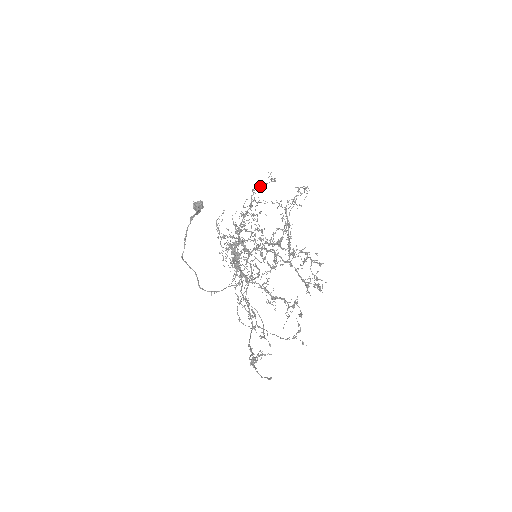
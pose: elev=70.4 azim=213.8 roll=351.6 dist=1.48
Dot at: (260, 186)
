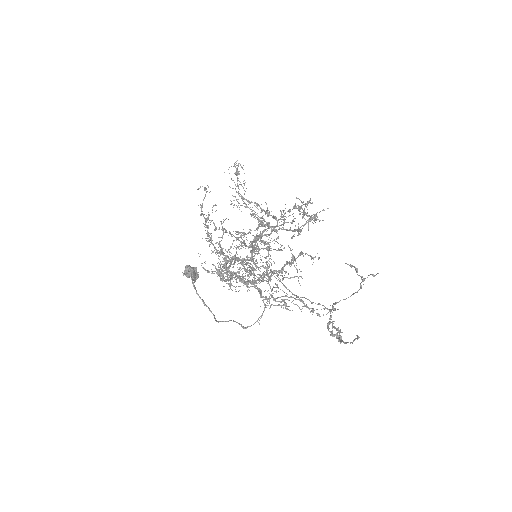
Dot at: (202, 205)
